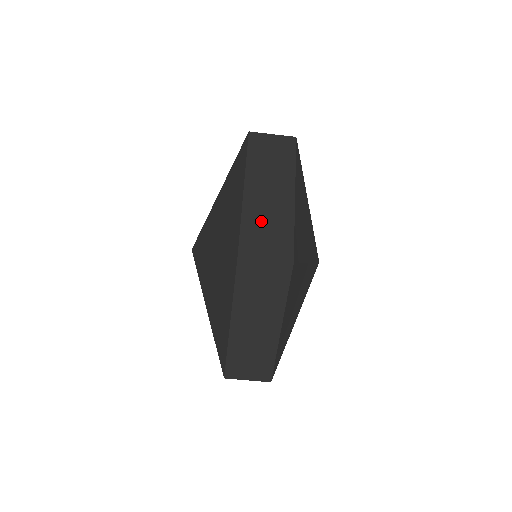
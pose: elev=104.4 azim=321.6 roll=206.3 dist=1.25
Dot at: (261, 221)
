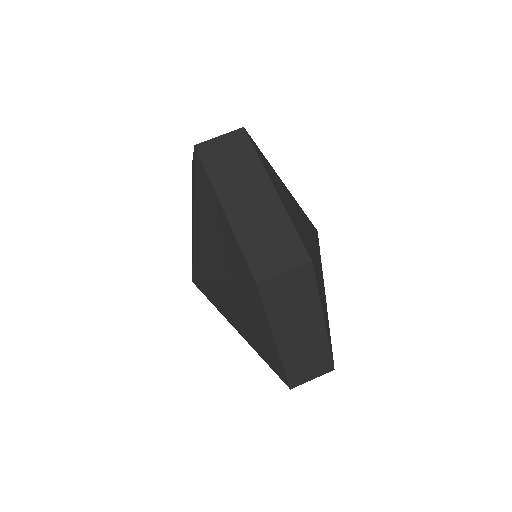
Dot at: (258, 234)
